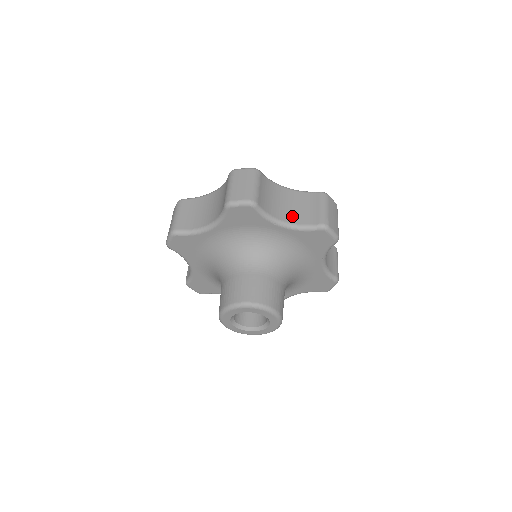
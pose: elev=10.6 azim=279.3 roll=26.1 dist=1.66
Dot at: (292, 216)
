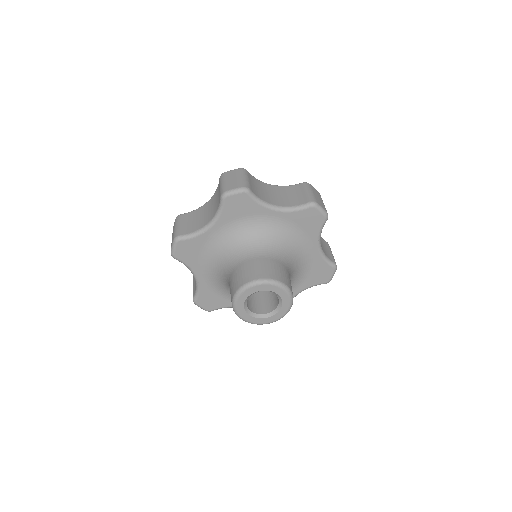
Dot at: (321, 245)
